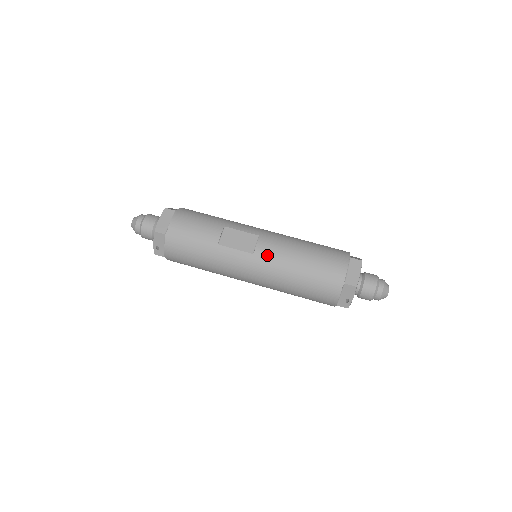
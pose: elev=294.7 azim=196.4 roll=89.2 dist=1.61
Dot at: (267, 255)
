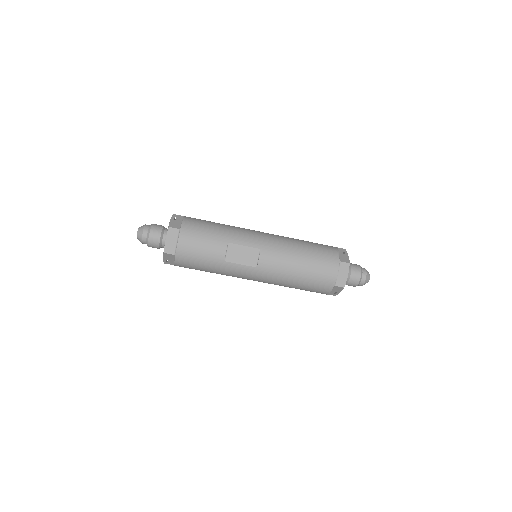
Dot at: (269, 268)
